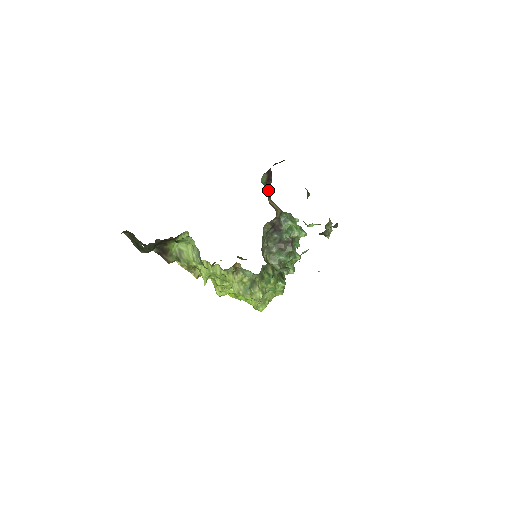
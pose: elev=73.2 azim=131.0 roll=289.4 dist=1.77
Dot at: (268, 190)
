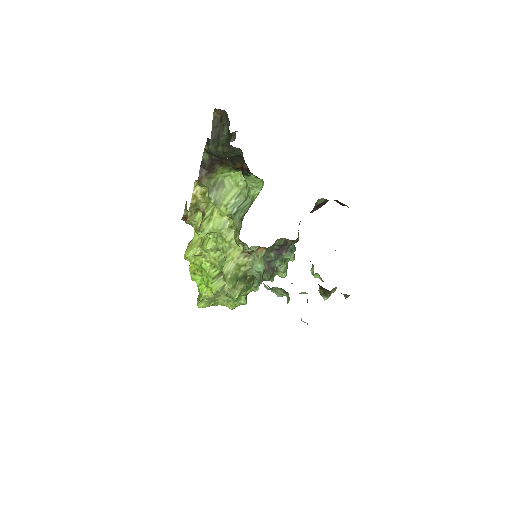
Dot at: occluded
